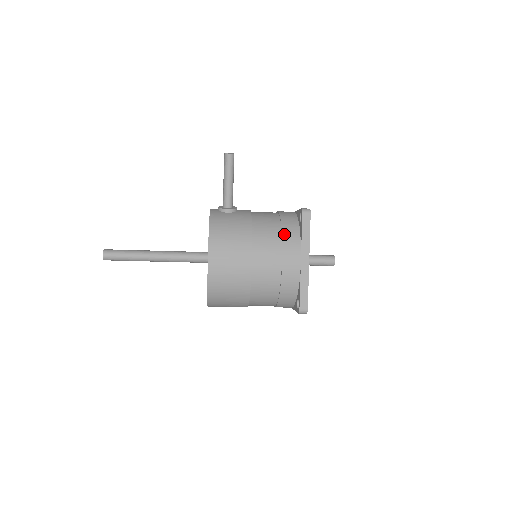
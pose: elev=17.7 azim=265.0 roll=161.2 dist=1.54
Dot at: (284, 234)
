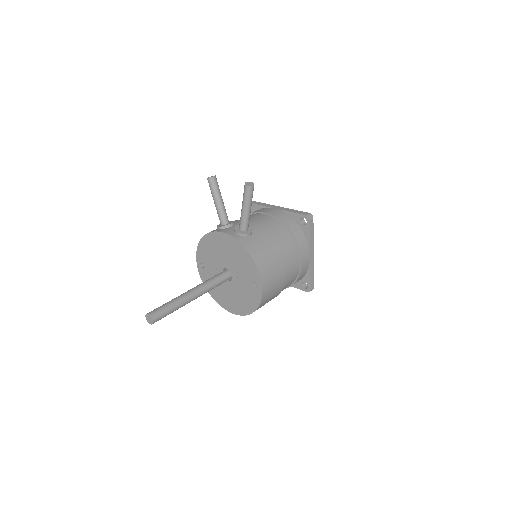
Dot at: (297, 240)
